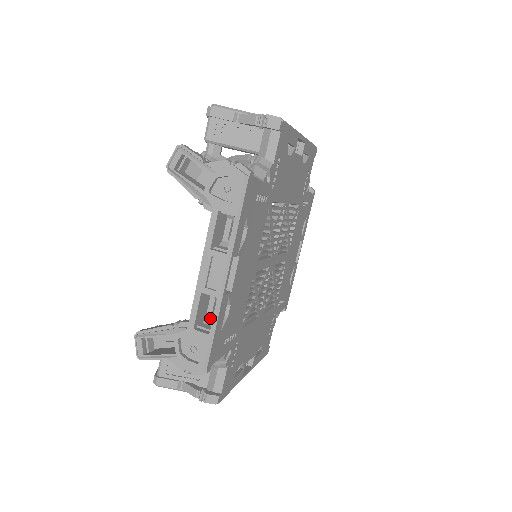
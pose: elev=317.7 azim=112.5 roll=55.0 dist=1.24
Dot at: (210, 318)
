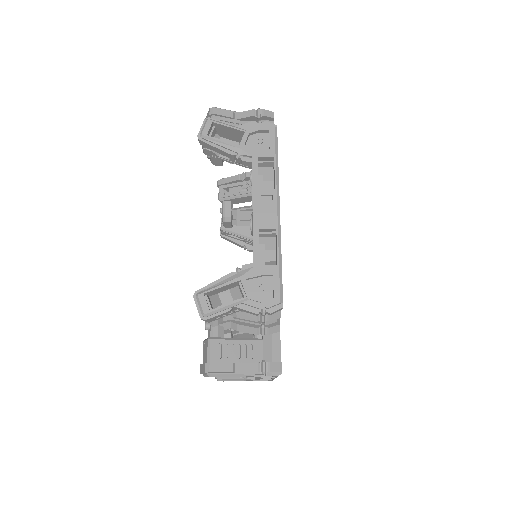
Dot at: occluded
